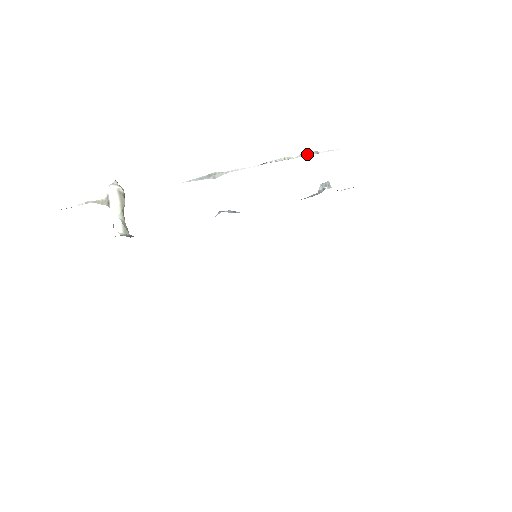
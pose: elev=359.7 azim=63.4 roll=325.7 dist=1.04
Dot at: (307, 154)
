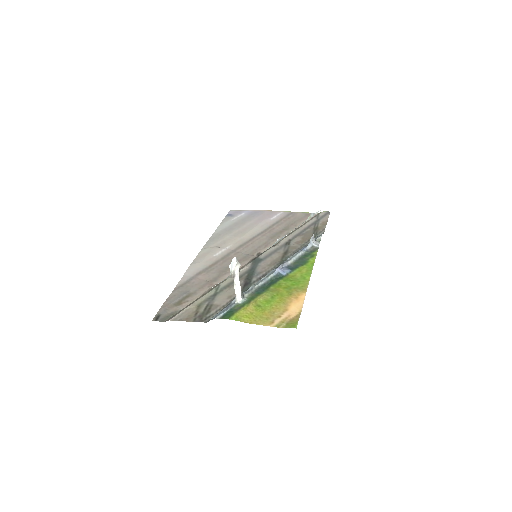
Dot at: occluded
